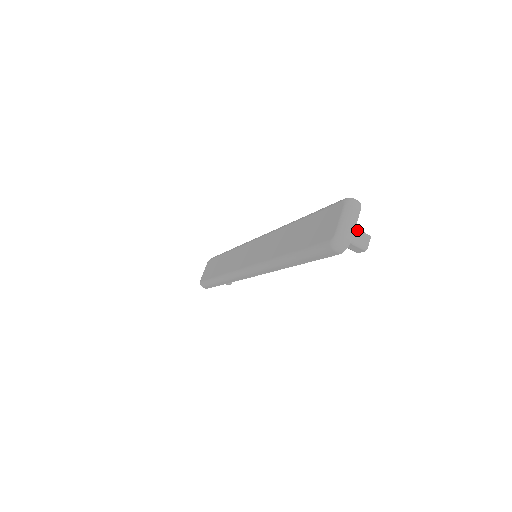
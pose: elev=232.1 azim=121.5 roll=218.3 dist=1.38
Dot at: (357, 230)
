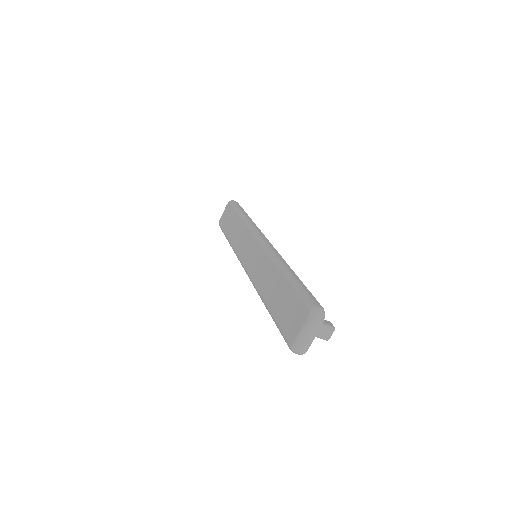
Dot at: (322, 326)
